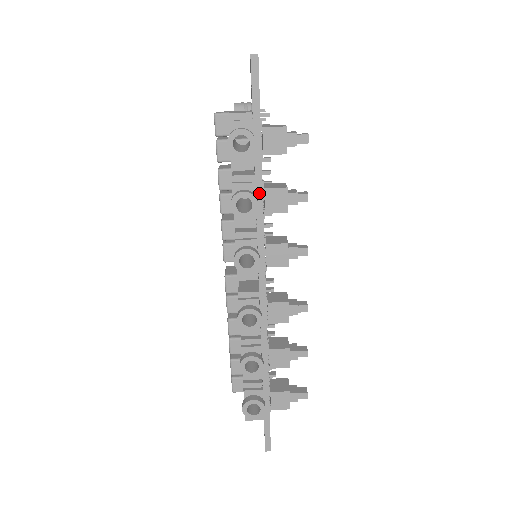
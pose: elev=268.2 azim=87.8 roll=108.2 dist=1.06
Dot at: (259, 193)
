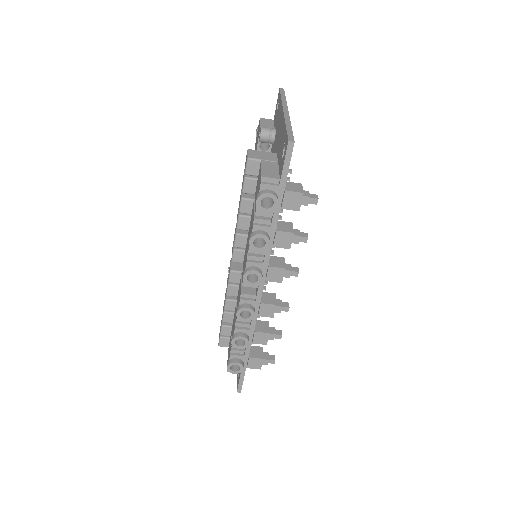
Dot at: (272, 234)
